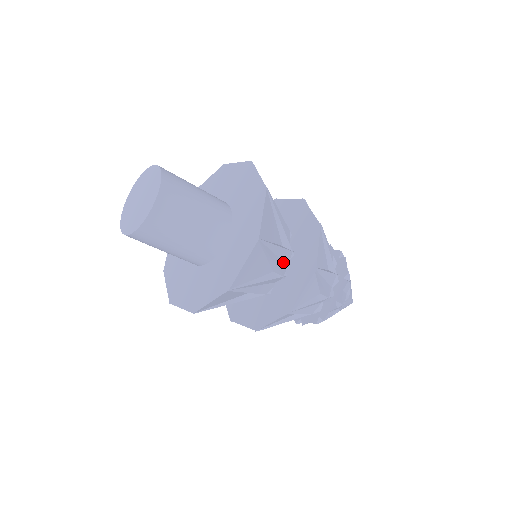
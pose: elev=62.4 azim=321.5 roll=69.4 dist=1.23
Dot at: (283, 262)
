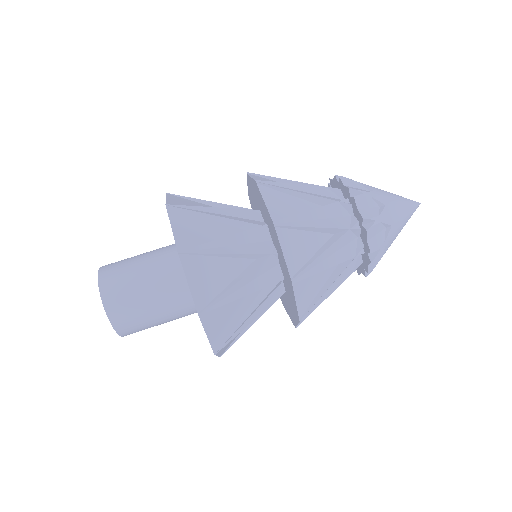
Dot at: (260, 243)
